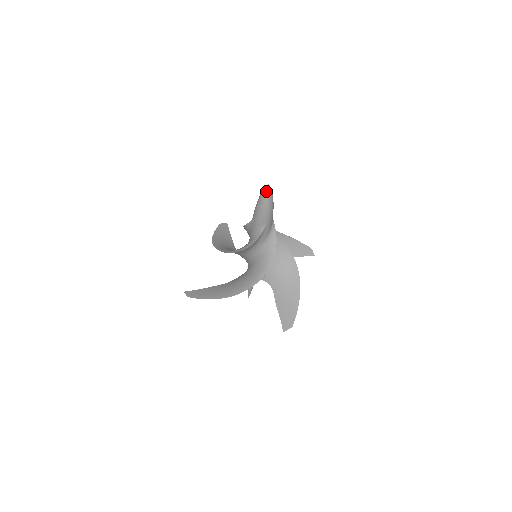
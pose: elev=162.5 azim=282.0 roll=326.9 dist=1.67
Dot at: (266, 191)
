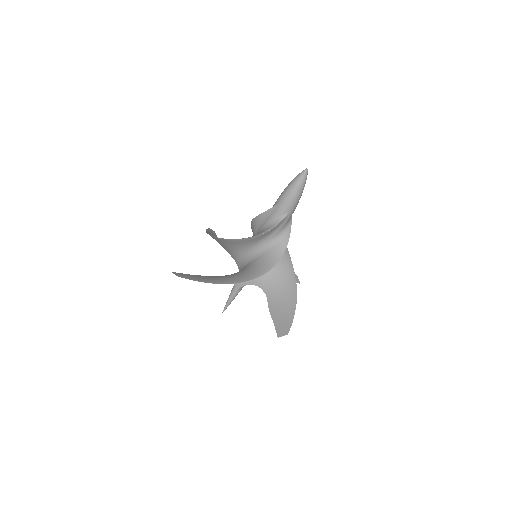
Dot at: (303, 174)
